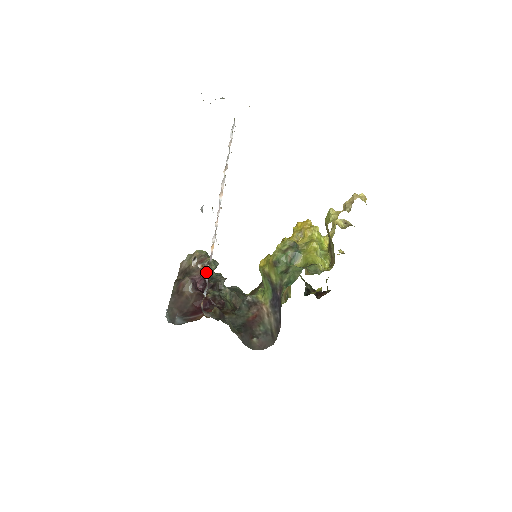
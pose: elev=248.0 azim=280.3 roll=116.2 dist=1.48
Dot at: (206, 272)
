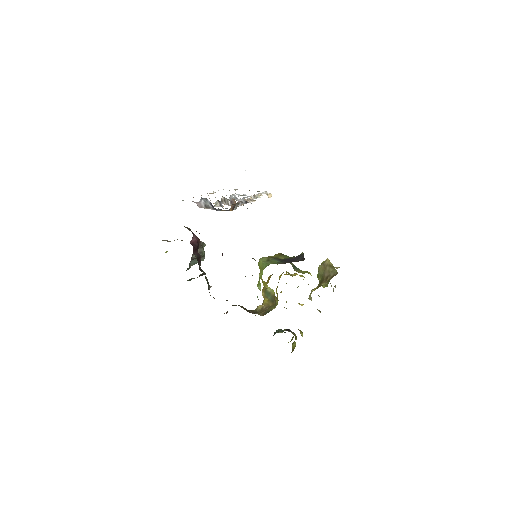
Dot at: (199, 245)
